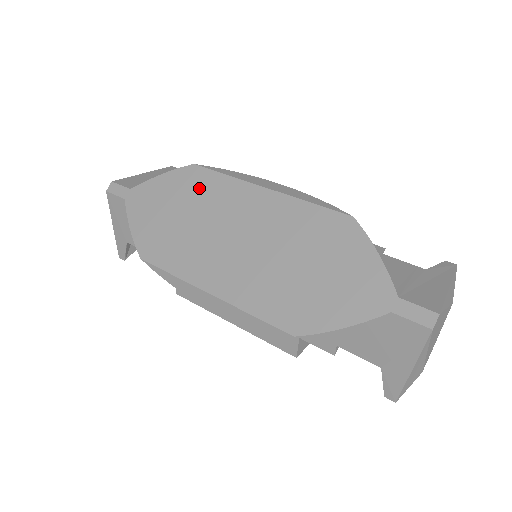
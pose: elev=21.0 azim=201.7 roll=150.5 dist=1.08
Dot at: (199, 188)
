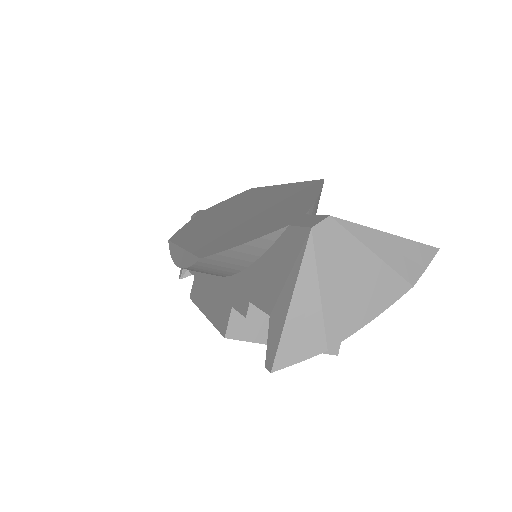
Dot at: (241, 198)
